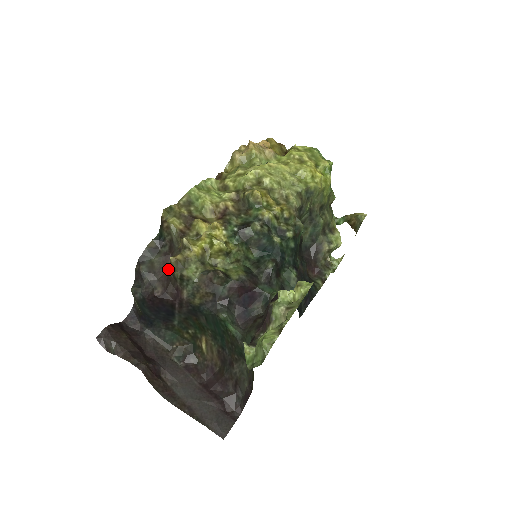
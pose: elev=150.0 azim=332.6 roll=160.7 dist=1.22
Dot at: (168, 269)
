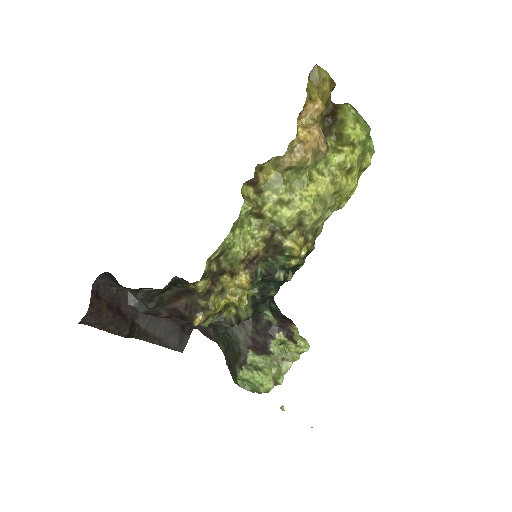
Dot at: (178, 302)
